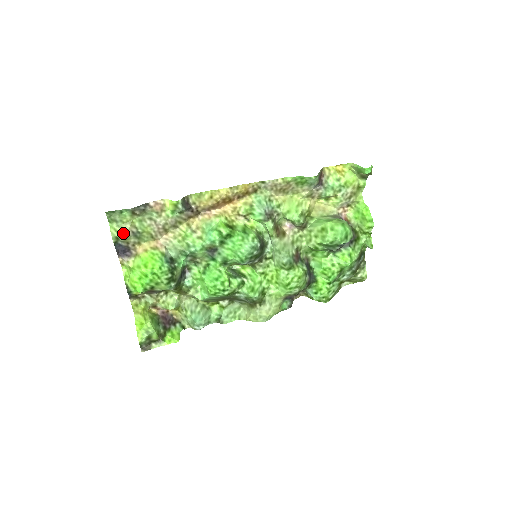
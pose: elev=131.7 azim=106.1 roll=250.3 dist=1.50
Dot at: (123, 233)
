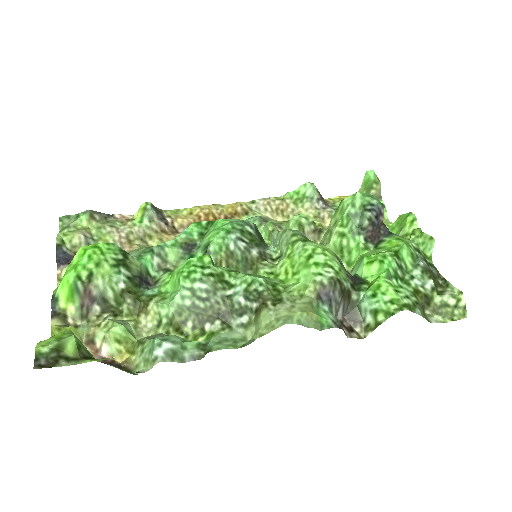
Dot at: (72, 235)
